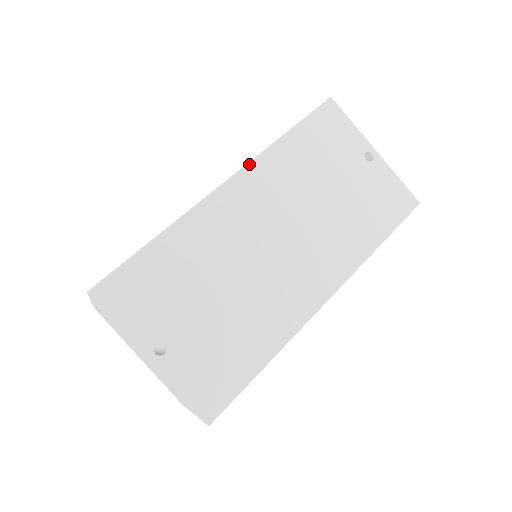
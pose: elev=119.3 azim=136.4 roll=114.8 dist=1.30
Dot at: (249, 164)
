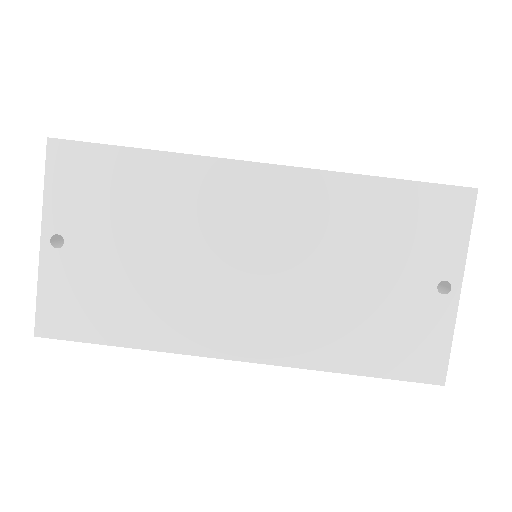
Dot at: (304, 170)
